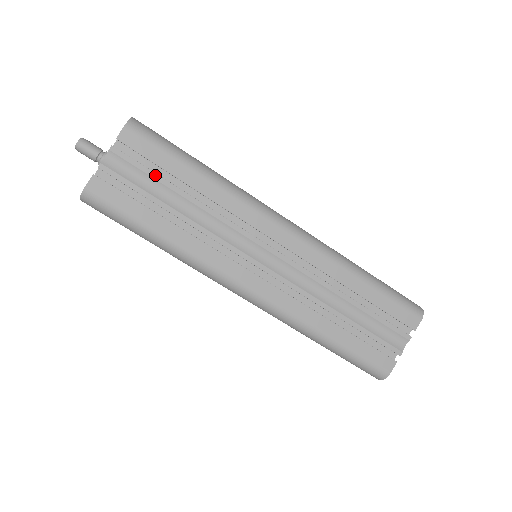
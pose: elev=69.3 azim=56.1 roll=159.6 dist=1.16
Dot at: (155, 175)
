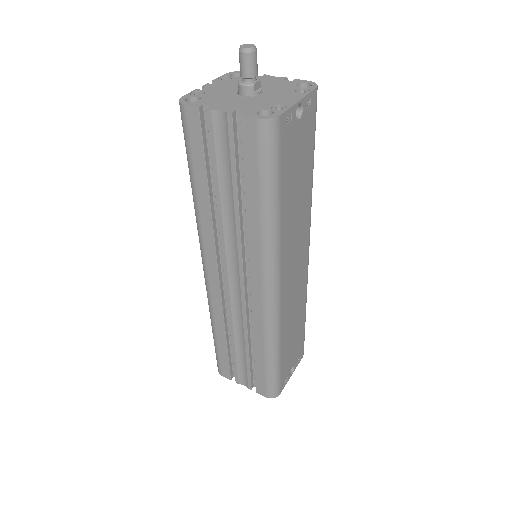
Dot at: (234, 168)
